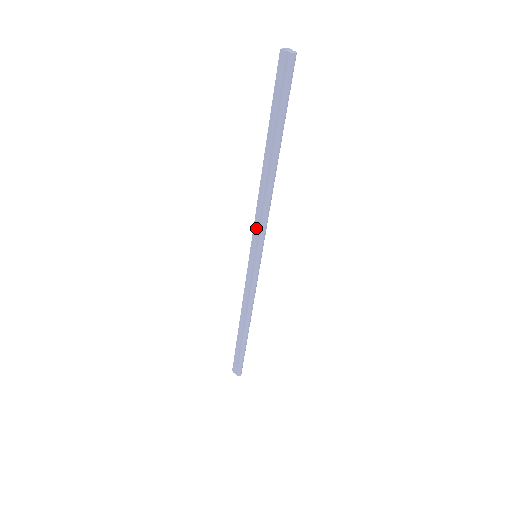
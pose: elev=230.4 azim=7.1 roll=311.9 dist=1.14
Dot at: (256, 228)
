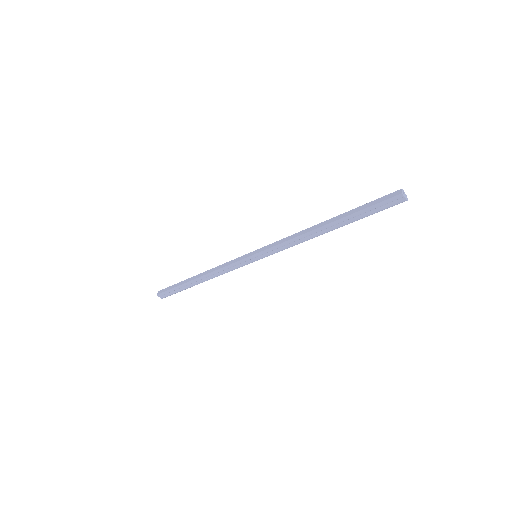
Dot at: (276, 248)
